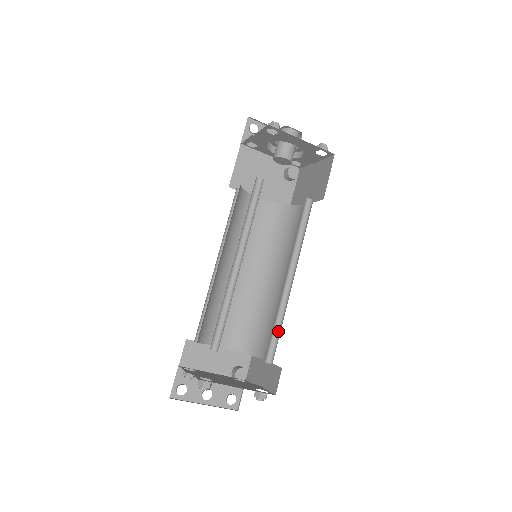
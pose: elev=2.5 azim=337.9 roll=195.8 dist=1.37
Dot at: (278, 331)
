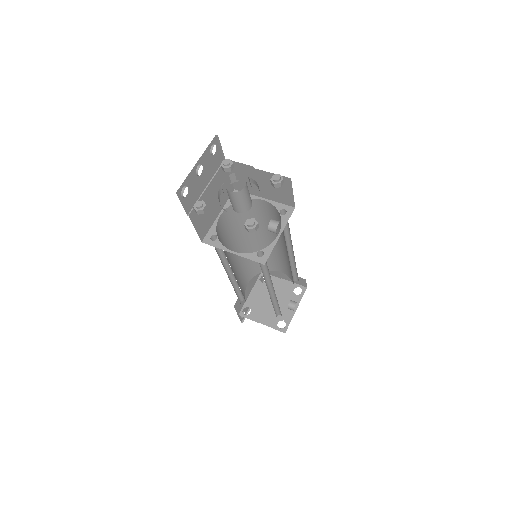
Dot at: (294, 270)
